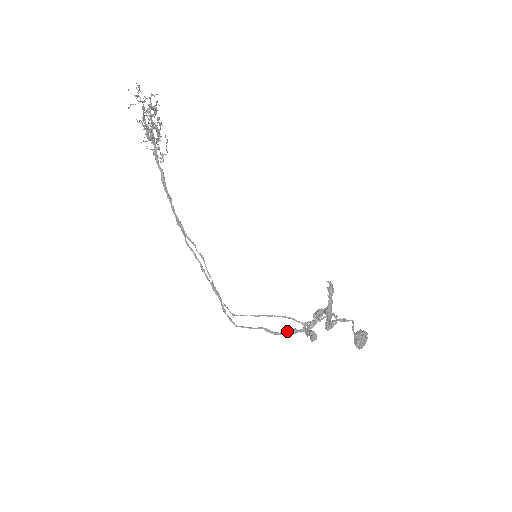
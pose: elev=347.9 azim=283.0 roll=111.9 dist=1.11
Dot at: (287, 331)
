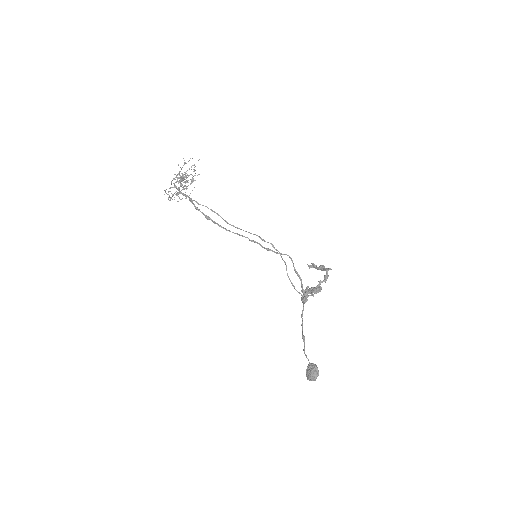
Dot at: (301, 286)
